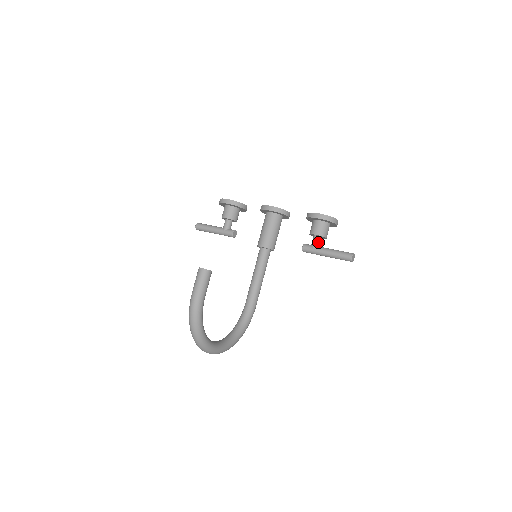
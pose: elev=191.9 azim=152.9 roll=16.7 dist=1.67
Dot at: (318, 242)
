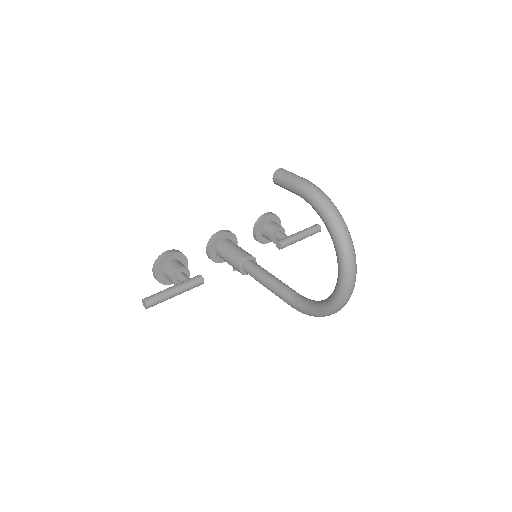
Dot at: (285, 234)
